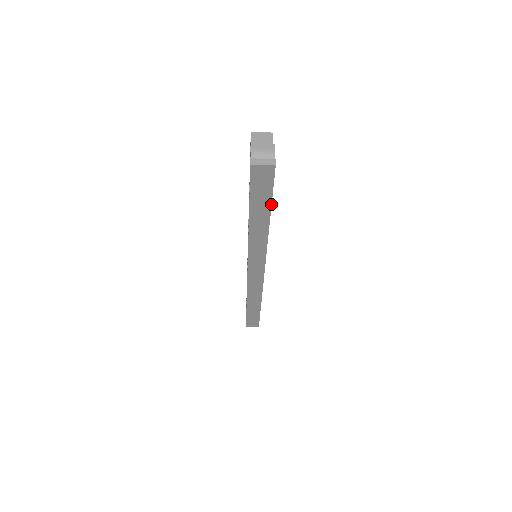
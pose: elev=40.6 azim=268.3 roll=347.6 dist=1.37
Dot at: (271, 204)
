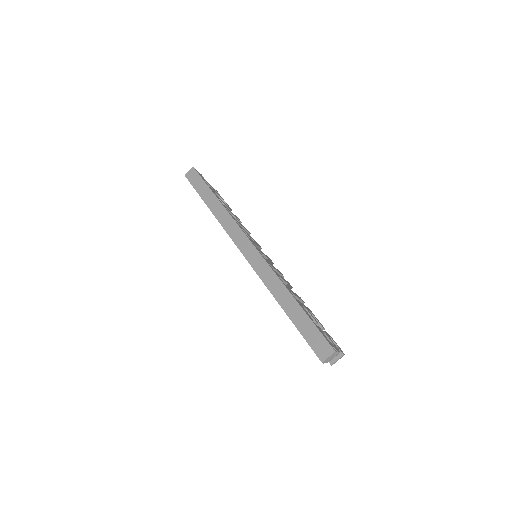
Dot at: (207, 185)
